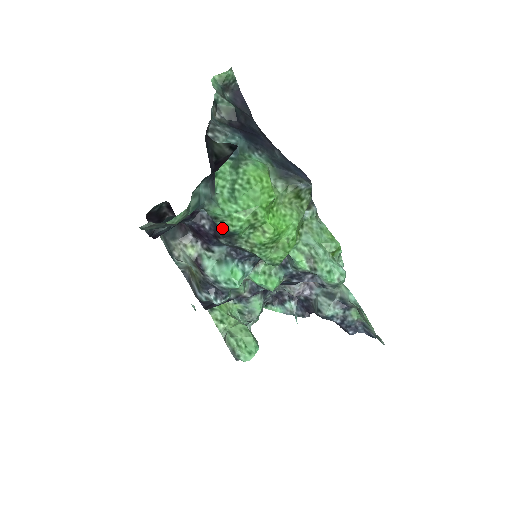
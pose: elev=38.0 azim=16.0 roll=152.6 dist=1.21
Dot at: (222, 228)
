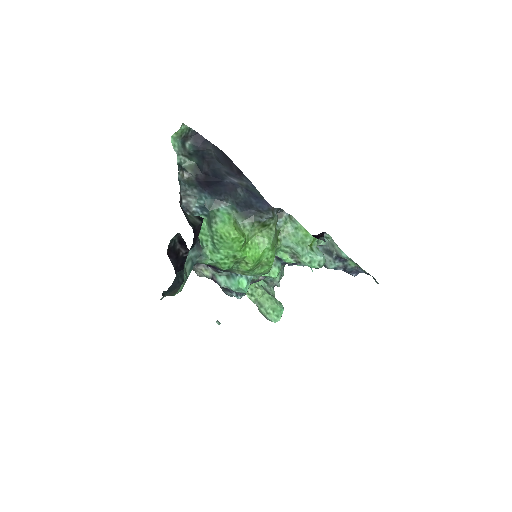
Dot at: (217, 268)
